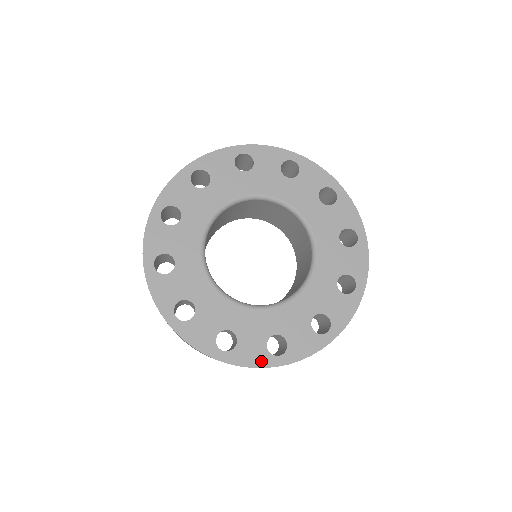
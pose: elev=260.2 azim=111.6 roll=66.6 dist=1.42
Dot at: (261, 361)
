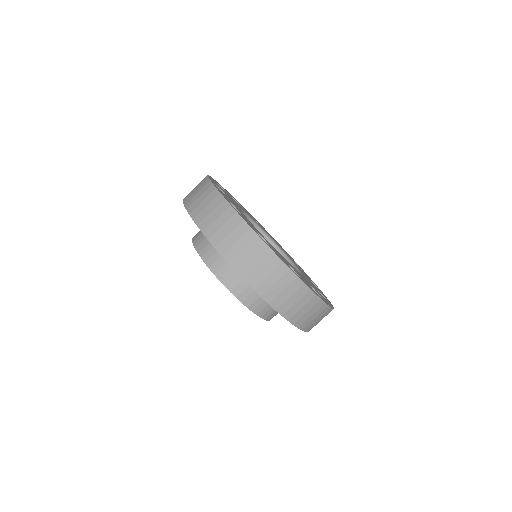
Dot at: (287, 265)
